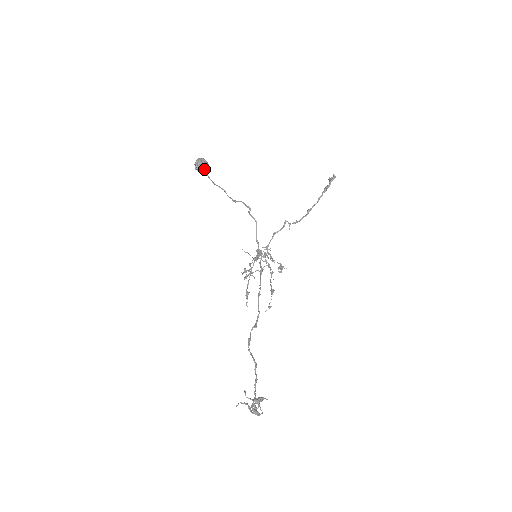
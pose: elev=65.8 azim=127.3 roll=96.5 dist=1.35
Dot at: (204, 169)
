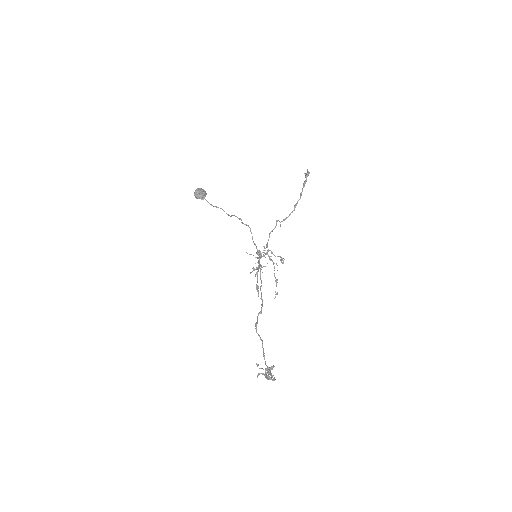
Dot at: (202, 197)
